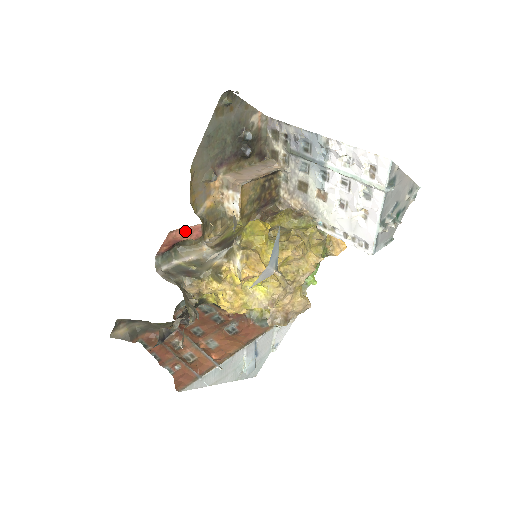
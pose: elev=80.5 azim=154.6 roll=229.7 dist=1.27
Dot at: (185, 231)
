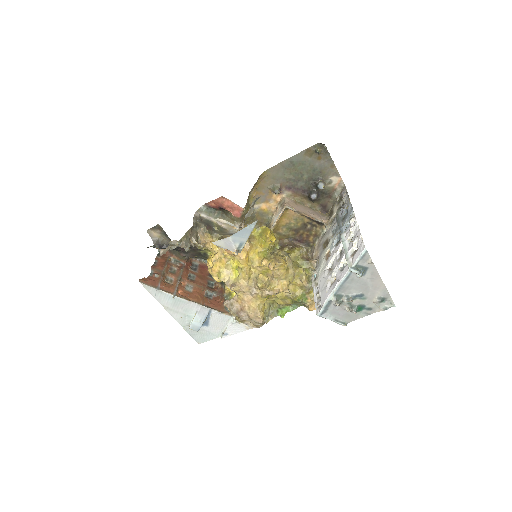
Dot at: (231, 204)
